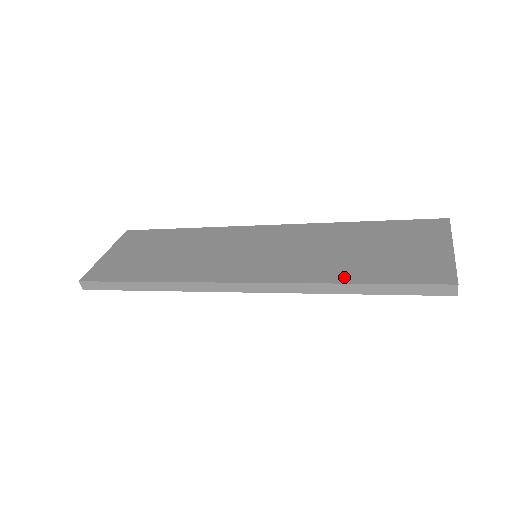
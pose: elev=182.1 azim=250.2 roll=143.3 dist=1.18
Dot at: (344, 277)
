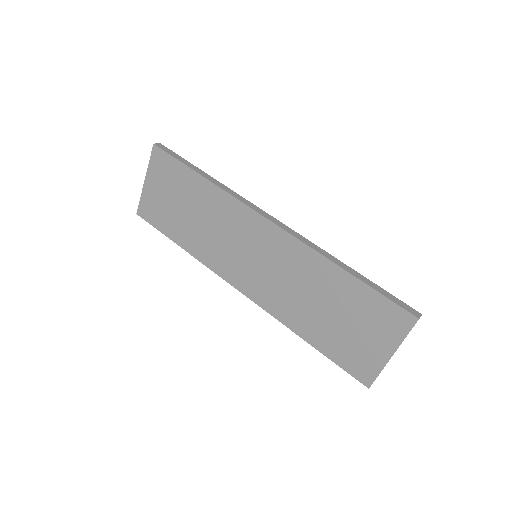
Dot at: (304, 333)
